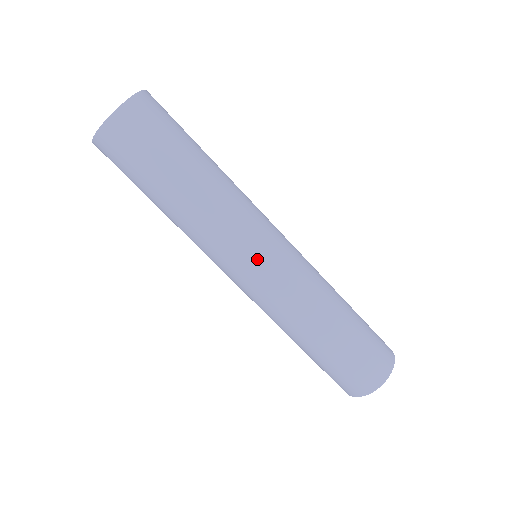
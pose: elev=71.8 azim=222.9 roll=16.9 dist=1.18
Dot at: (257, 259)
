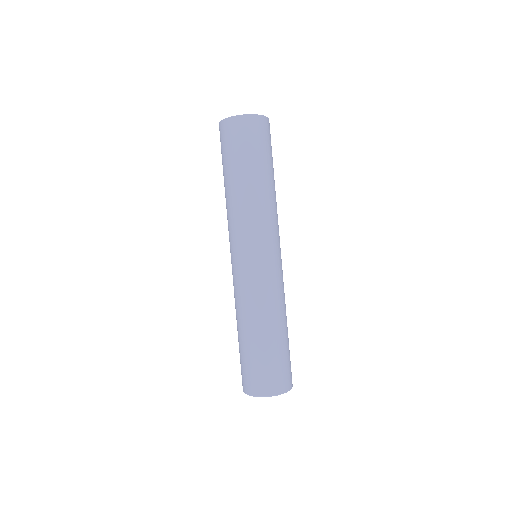
Dot at: (257, 252)
